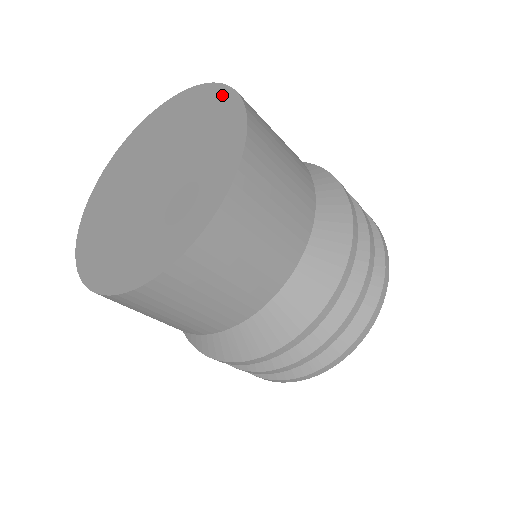
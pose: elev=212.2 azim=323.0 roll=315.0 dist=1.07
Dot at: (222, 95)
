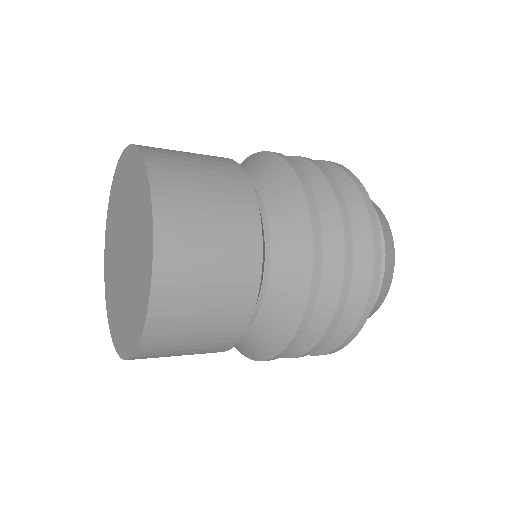
Dot at: (135, 157)
